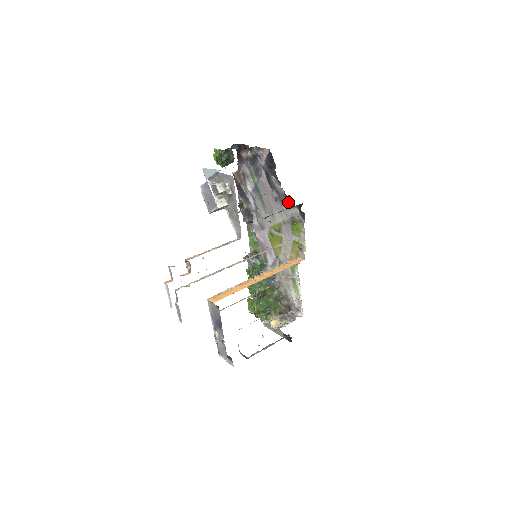
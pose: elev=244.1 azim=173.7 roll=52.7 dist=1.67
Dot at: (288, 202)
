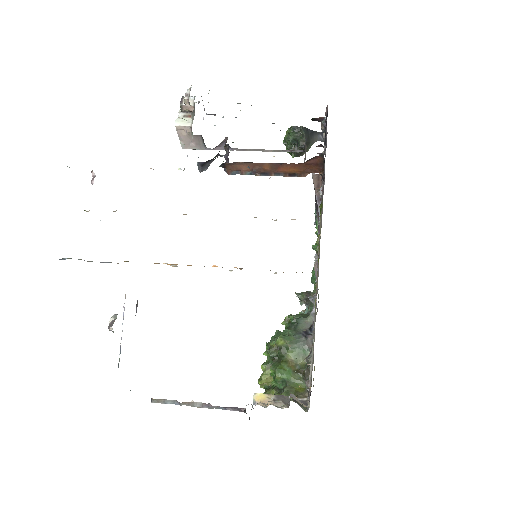
Dot at: occluded
